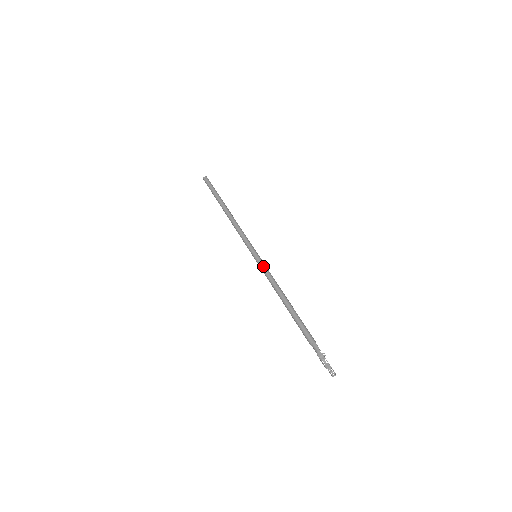
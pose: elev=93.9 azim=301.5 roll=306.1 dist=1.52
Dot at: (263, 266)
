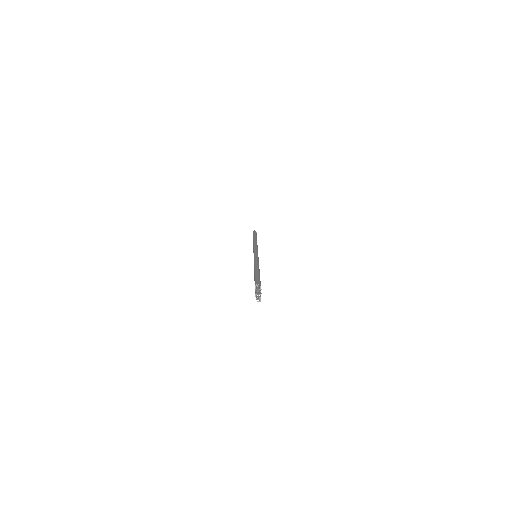
Dot at: (256, 257)
